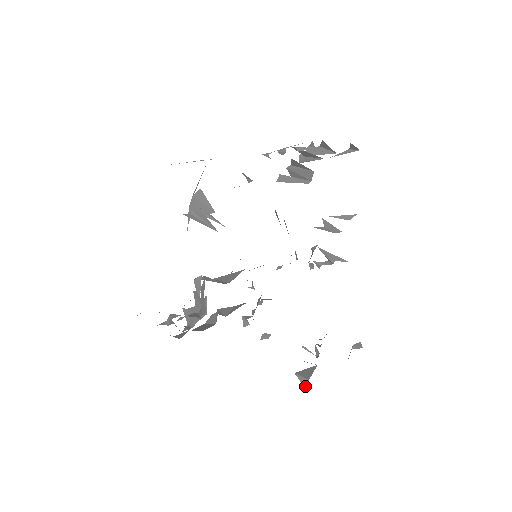
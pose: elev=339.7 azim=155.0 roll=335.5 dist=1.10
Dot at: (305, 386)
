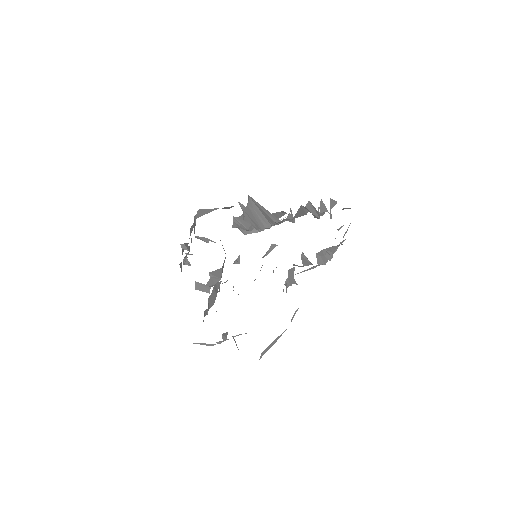
Dot at: occluded
